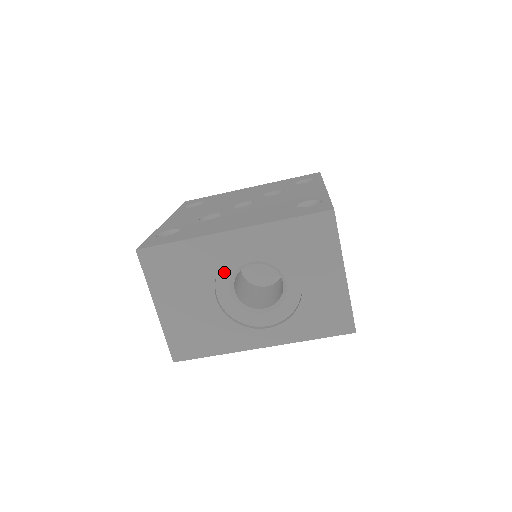
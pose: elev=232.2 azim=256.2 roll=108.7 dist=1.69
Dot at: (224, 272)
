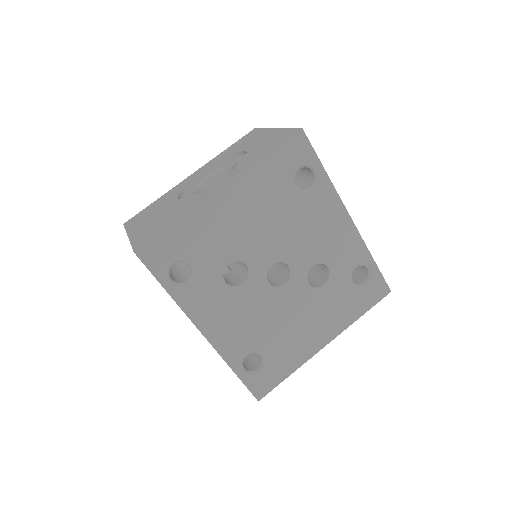
Dot at: (187, 192)
